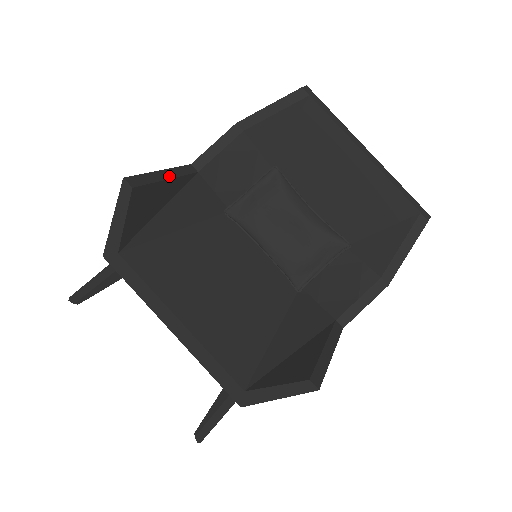
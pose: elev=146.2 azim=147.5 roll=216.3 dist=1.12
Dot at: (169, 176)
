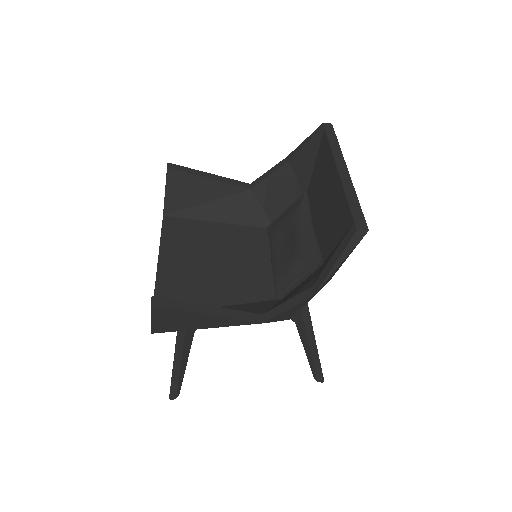
Dot at: (213, 178)
